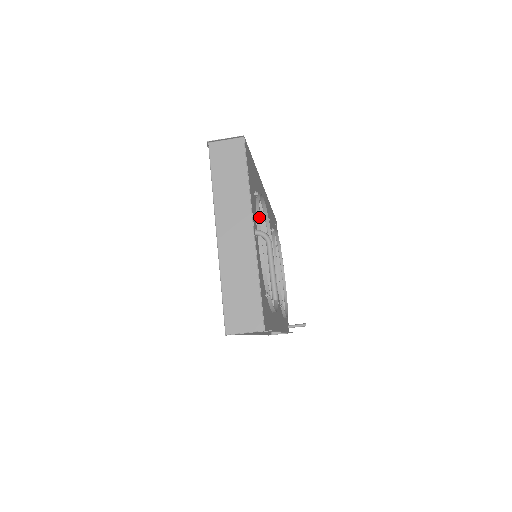
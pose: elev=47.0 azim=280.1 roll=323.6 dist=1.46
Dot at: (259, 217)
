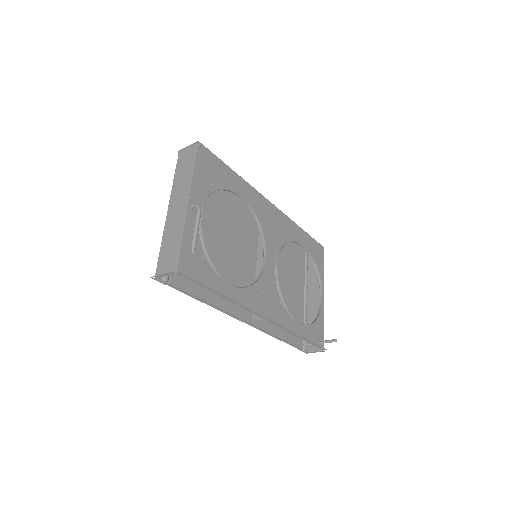
Dot at: occluded
